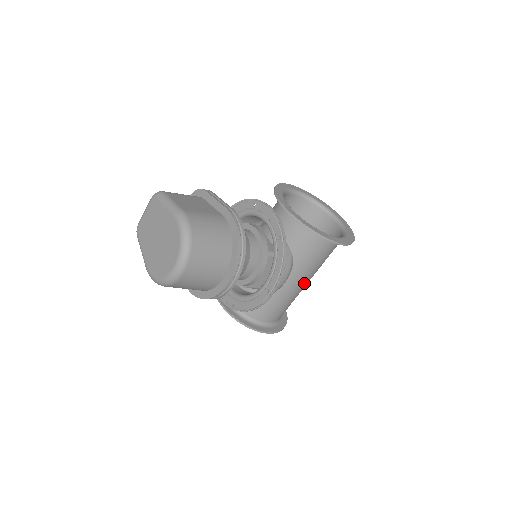
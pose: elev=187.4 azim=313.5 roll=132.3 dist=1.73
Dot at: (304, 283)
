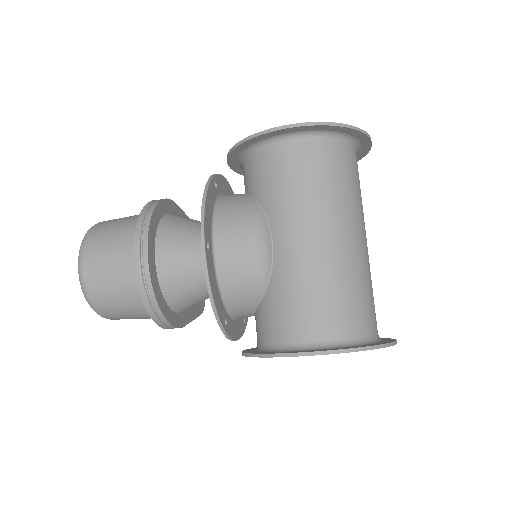
Dot at: (315, 236)
